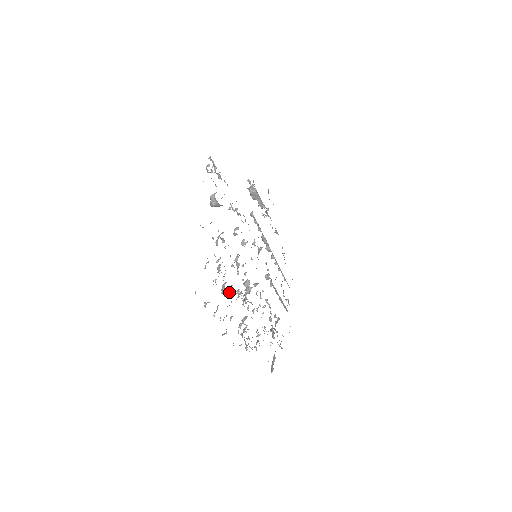
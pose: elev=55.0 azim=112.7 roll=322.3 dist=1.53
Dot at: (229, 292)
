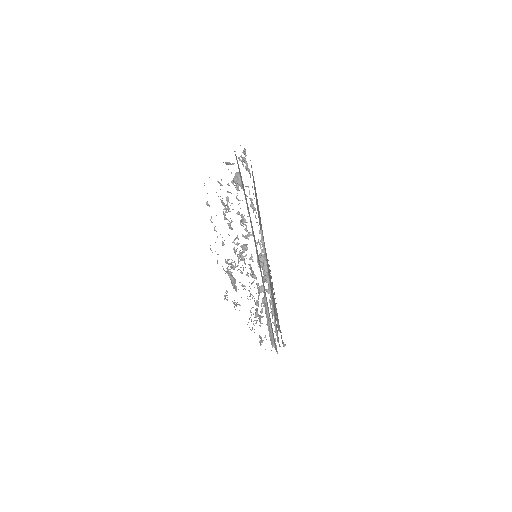
Dot at: (229, 223)
